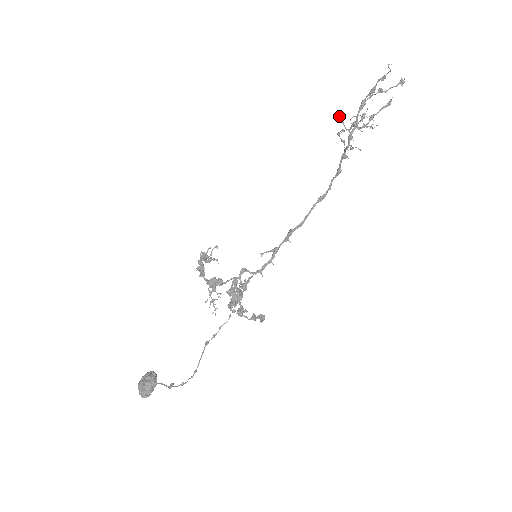
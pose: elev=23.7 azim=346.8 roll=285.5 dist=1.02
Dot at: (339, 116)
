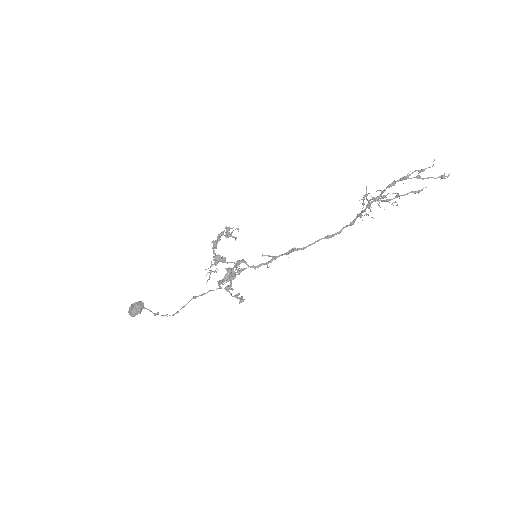
Dot at: (366, 186)
